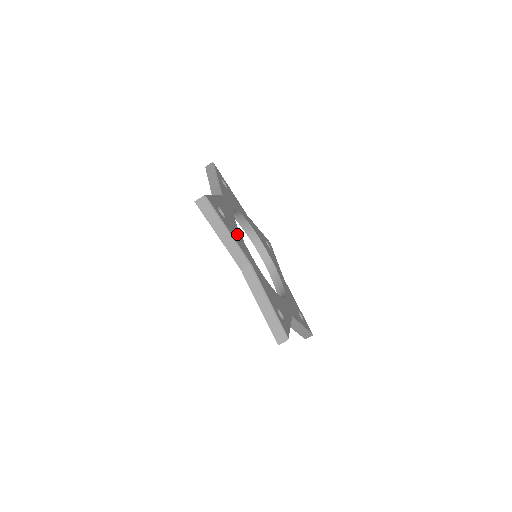
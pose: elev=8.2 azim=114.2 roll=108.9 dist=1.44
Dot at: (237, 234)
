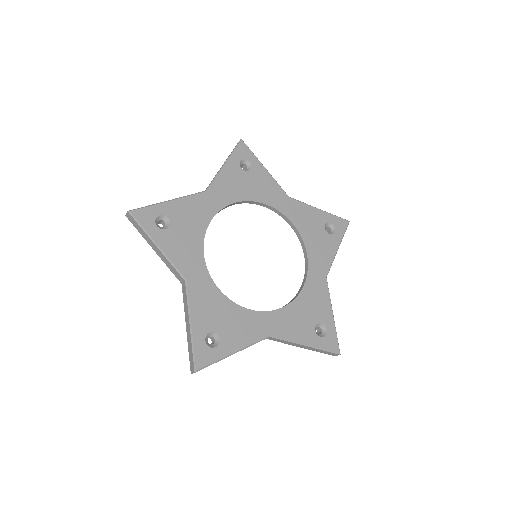
Dot at: (188, 243)
